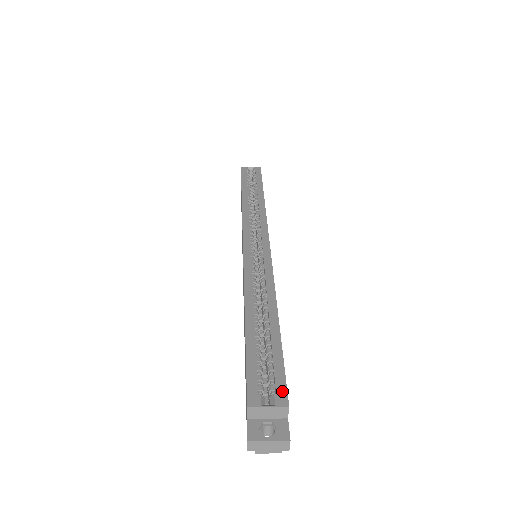
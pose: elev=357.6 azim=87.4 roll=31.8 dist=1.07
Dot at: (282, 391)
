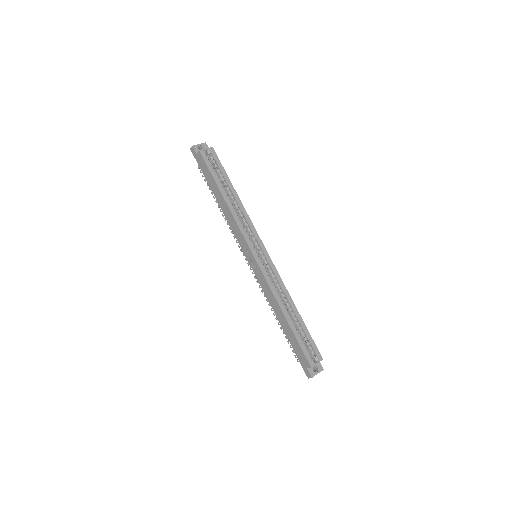
Dot at: (318, 353)
